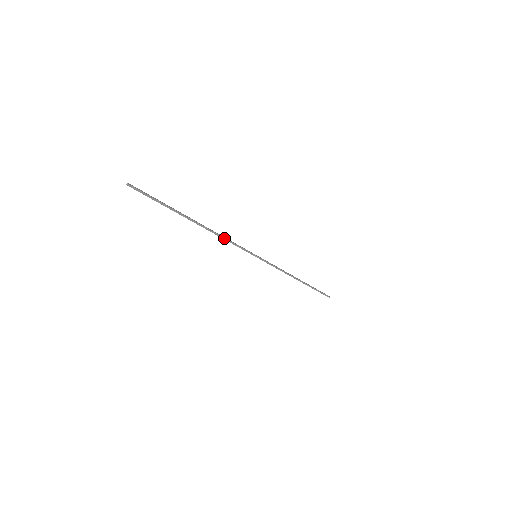
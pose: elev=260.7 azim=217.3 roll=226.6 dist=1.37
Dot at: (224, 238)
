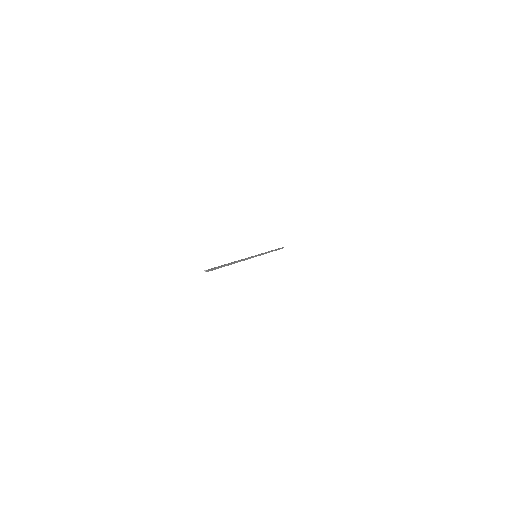
Dot at: (244, 260)
